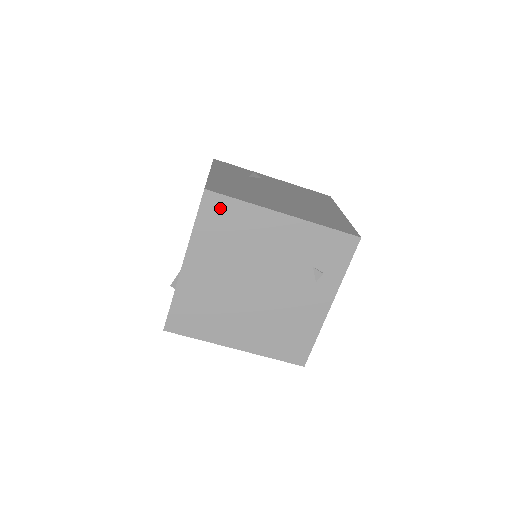
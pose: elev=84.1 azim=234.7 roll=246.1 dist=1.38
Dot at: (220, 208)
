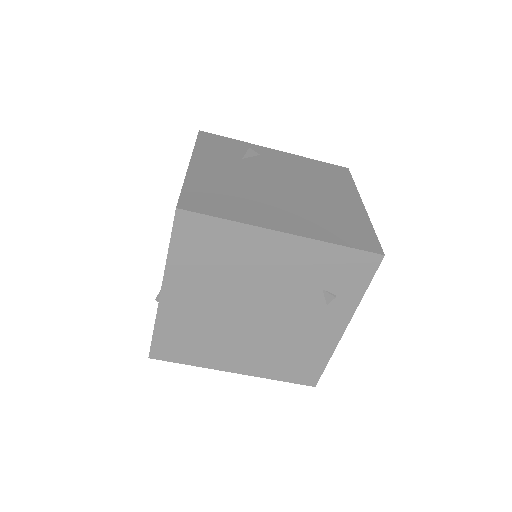
Dot at: (199, 229)
